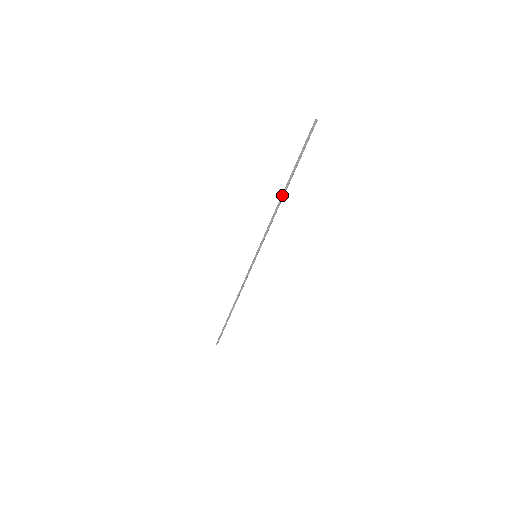
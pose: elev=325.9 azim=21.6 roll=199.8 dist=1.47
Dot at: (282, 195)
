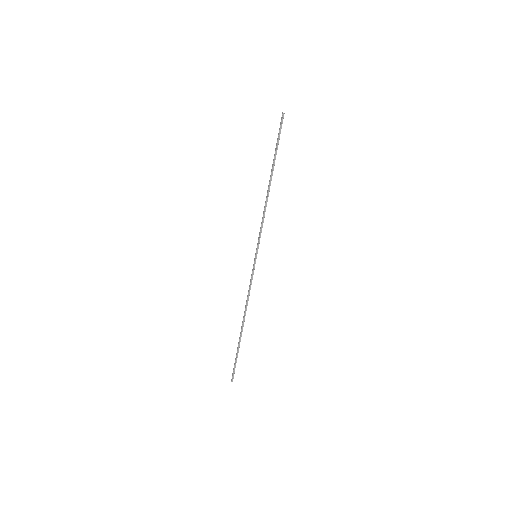
Dot at: (268, 185)
